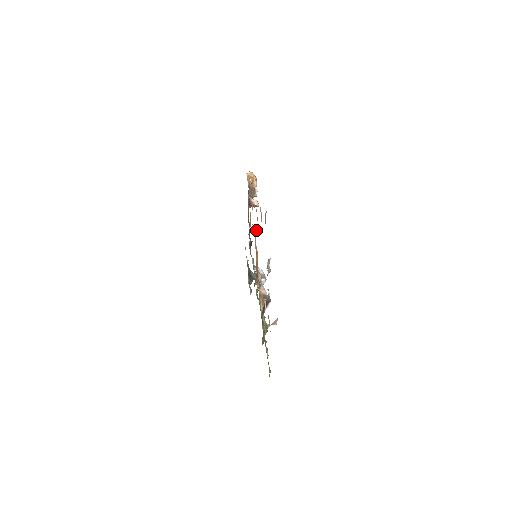
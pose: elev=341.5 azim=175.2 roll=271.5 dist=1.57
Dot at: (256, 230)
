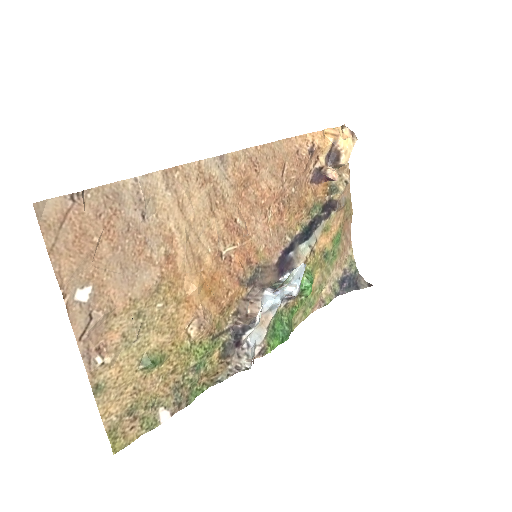
Dot at: (190, 218)
